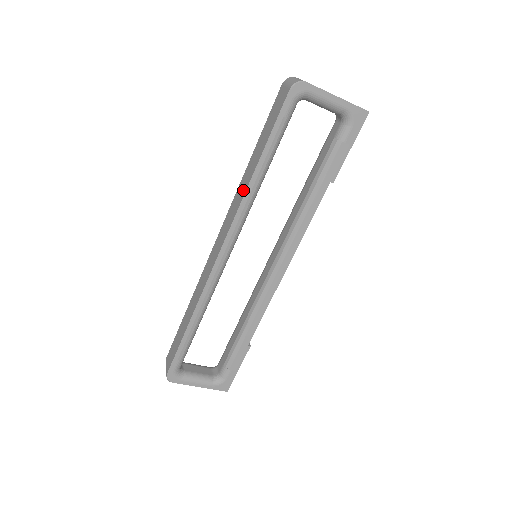
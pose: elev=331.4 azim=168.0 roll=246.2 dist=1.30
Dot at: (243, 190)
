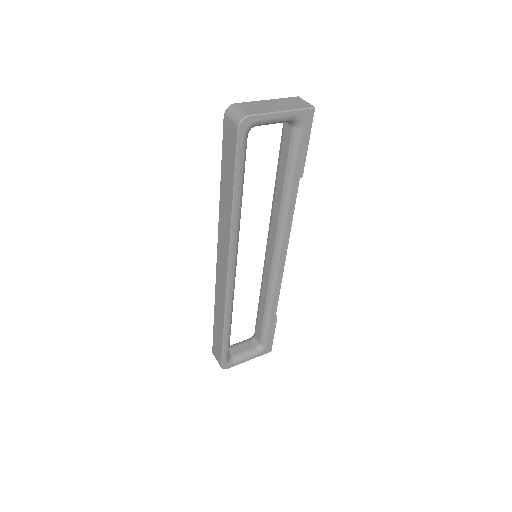
Dot at: (227, 221)
